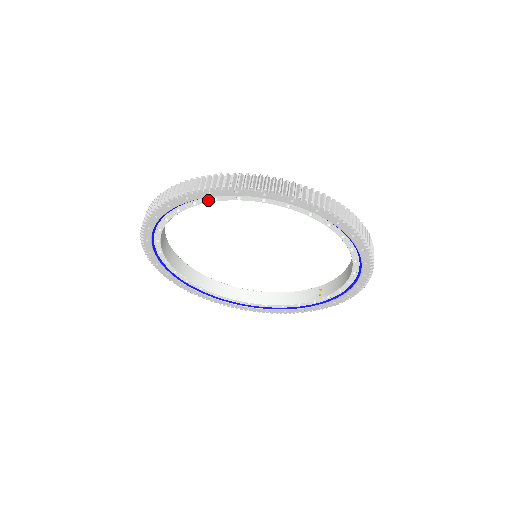
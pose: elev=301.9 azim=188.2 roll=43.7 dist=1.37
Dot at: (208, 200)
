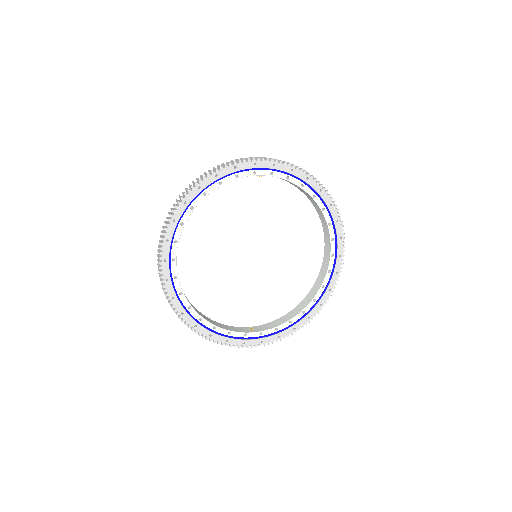
Dot at: (298, 183)
